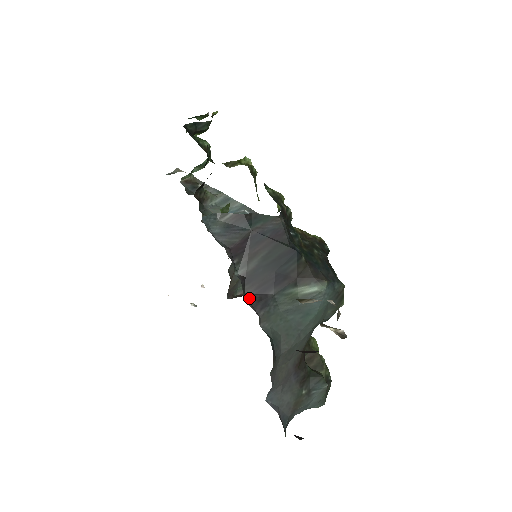
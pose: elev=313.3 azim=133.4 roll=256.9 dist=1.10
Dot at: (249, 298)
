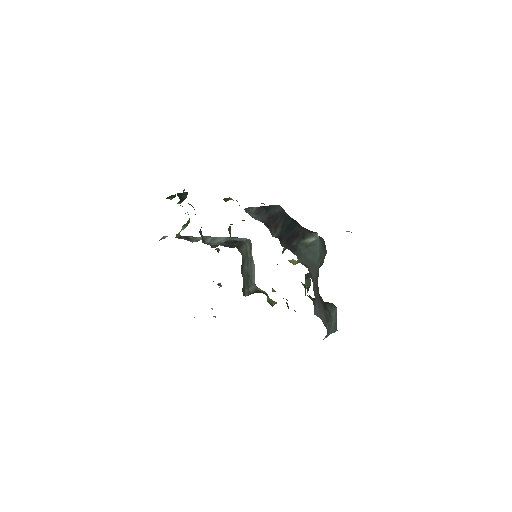
Dot at: occluded
